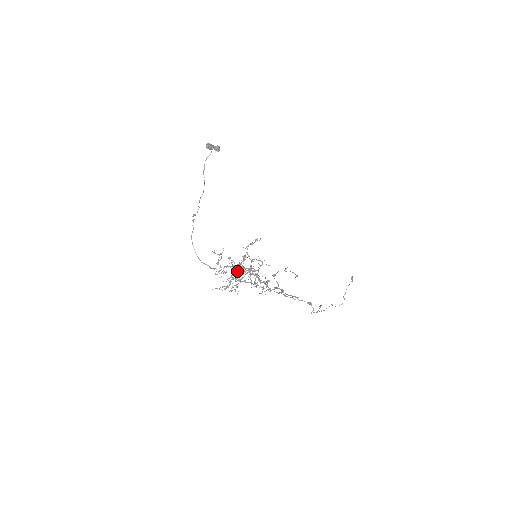
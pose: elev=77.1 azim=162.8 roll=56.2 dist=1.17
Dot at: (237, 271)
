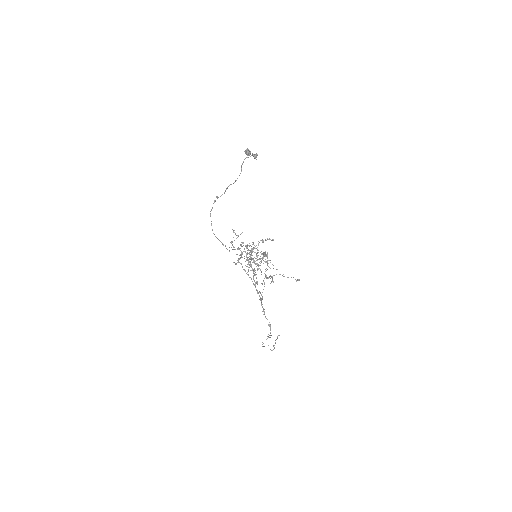
Dot at: (251, 254)
